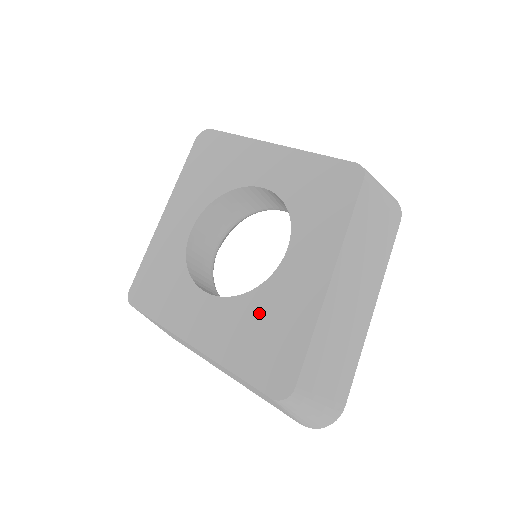
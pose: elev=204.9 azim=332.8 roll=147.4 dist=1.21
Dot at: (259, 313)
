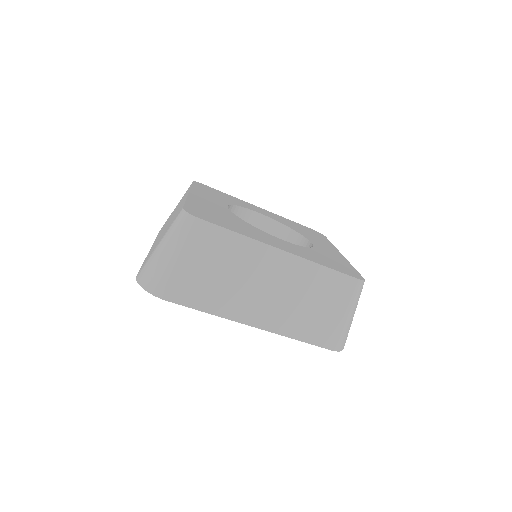
Dot at: (234, 220)
